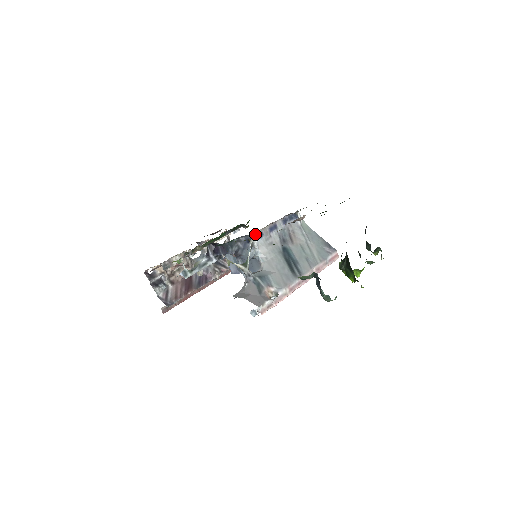
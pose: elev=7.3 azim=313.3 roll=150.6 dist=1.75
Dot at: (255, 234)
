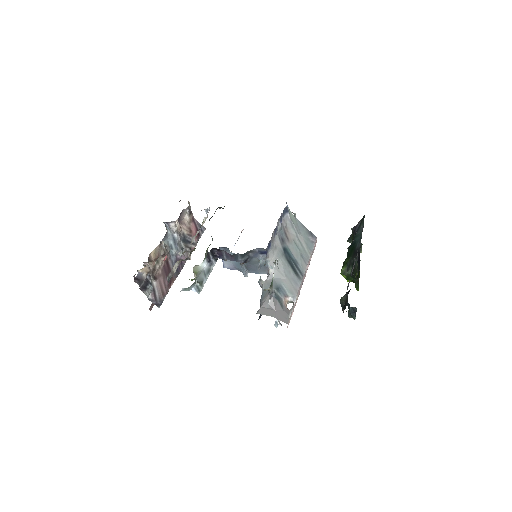
Dot at: (268, 245)
